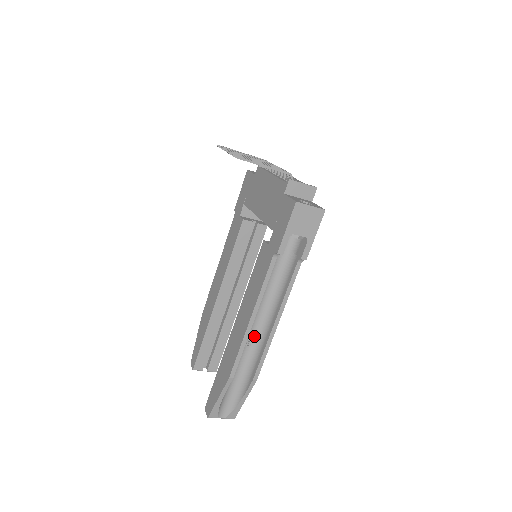
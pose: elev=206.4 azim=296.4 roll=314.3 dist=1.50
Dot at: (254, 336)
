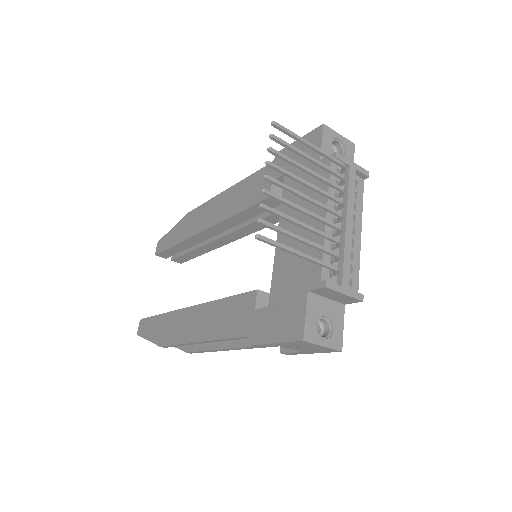
Dot at: occluded
